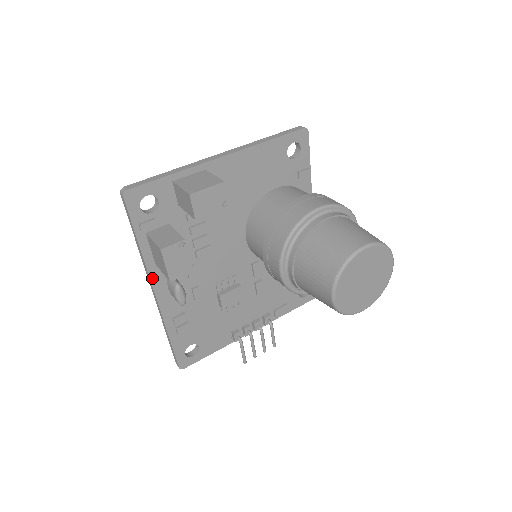
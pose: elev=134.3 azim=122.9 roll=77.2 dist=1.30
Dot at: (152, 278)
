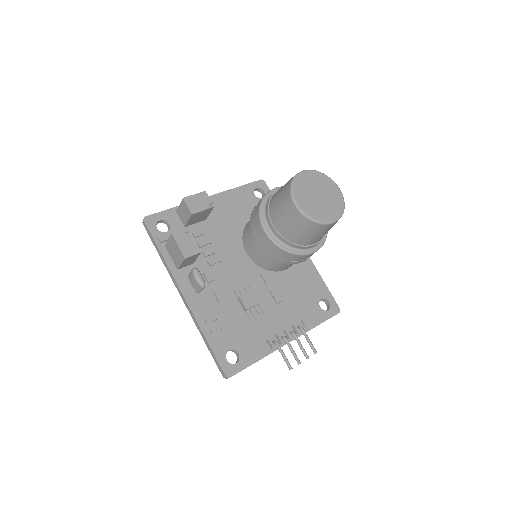
Dot at: (177, 281)
